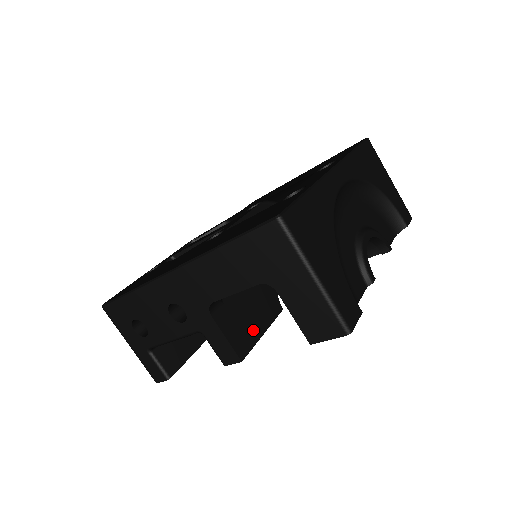
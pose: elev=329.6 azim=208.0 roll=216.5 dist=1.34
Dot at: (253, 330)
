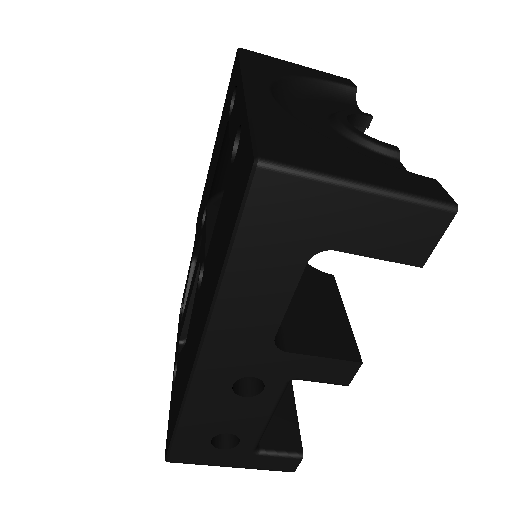
Dot at: (335, 322)
